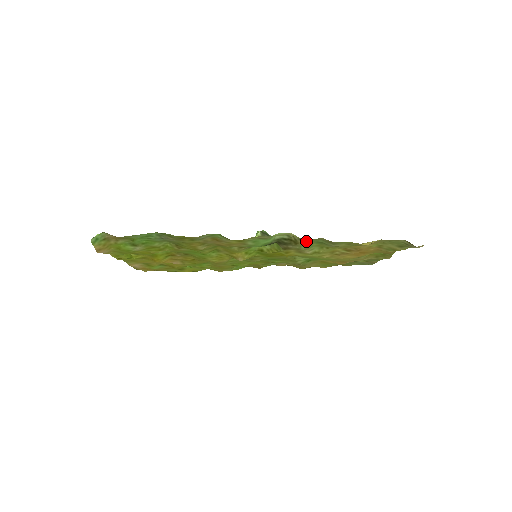
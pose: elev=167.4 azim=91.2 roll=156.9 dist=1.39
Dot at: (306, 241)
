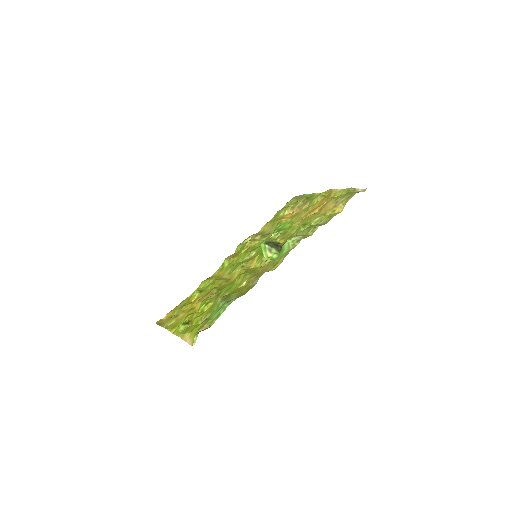
Dot at: (306, 233)
